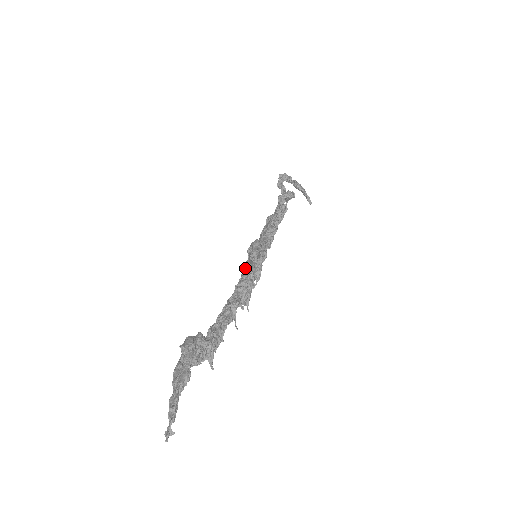
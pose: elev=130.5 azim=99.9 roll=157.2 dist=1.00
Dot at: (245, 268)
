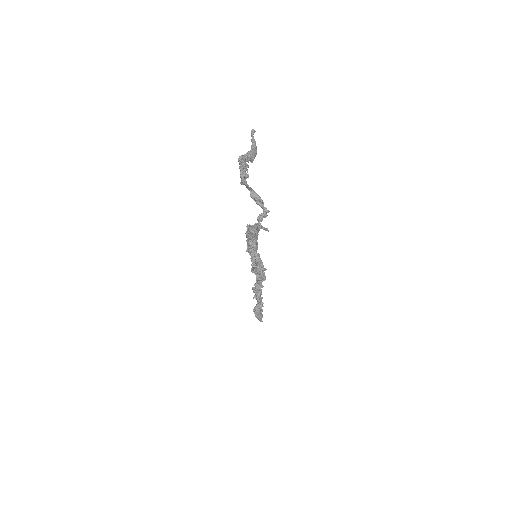
Dot at: (258, 272)
